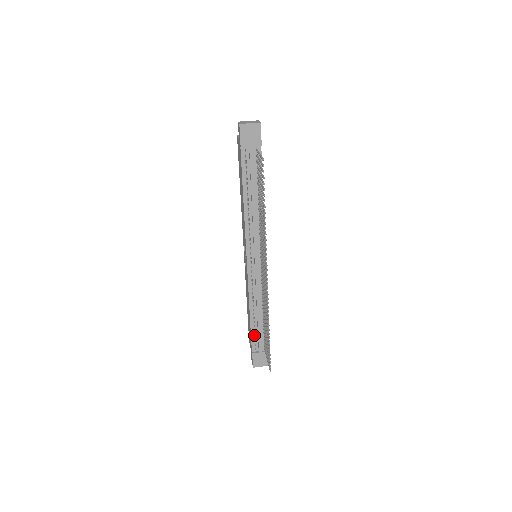
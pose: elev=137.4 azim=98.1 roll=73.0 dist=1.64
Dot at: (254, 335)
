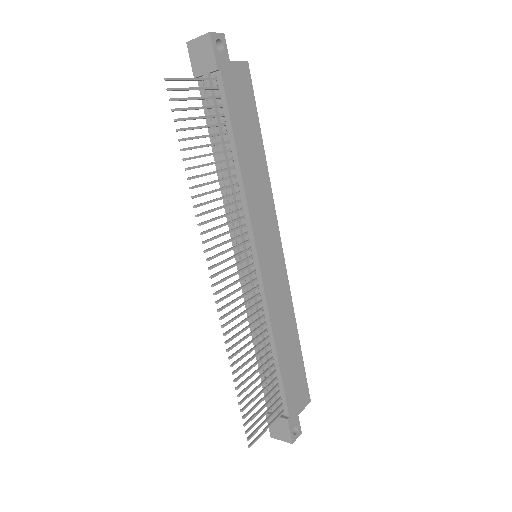
Dot at: (266, 384)
